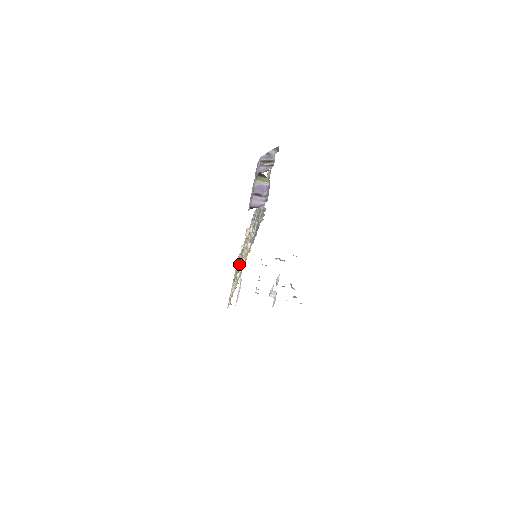
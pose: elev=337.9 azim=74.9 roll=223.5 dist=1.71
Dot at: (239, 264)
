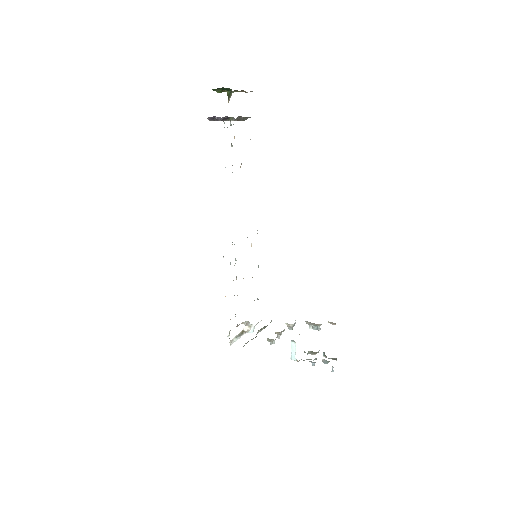
Dot at: occluded
